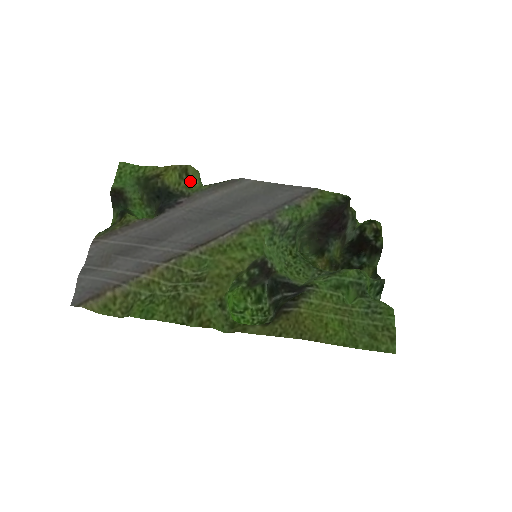
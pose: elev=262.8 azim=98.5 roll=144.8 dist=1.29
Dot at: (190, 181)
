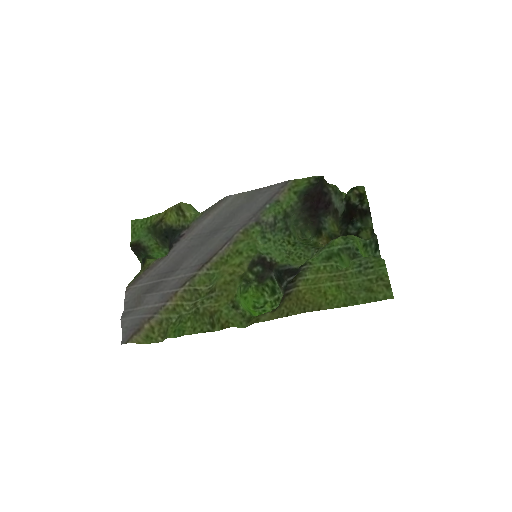
Dot at: (186, 215)
